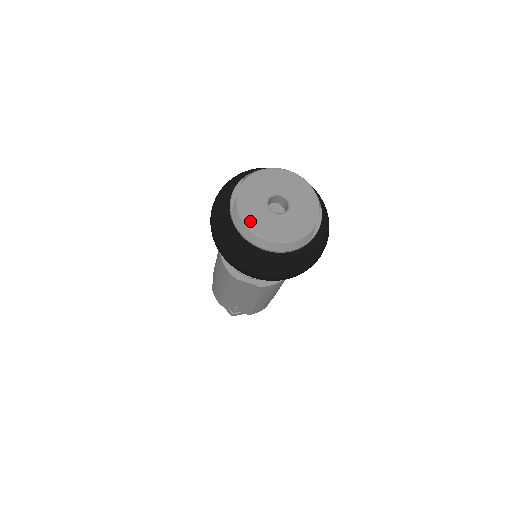
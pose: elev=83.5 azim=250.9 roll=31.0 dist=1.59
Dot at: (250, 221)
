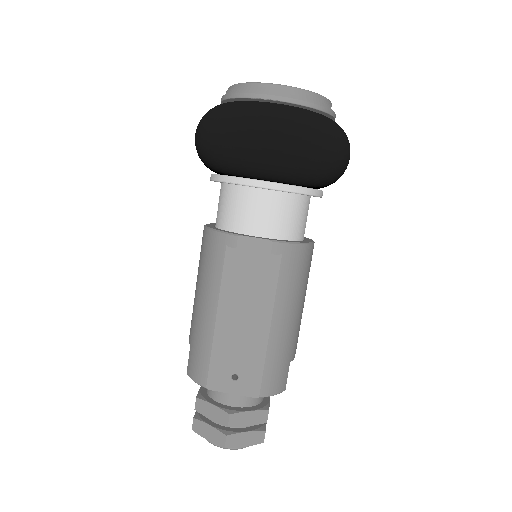
Dot at: occluded
